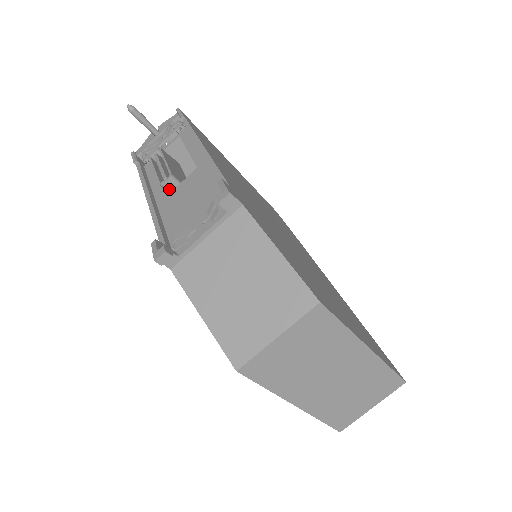
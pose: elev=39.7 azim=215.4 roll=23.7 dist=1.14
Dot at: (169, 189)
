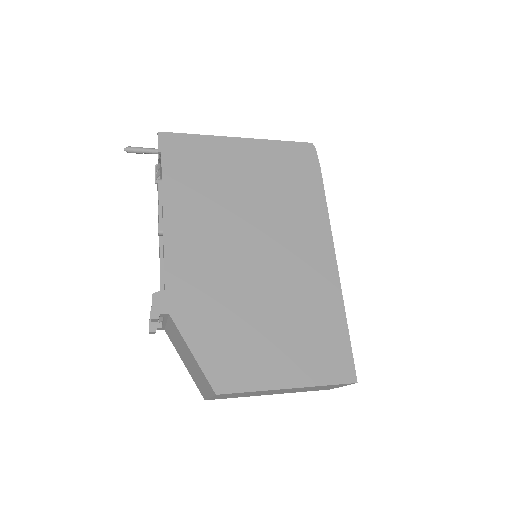
Dot at: occluded
